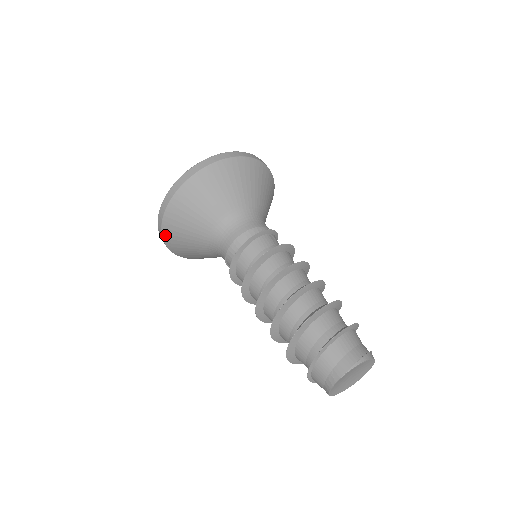
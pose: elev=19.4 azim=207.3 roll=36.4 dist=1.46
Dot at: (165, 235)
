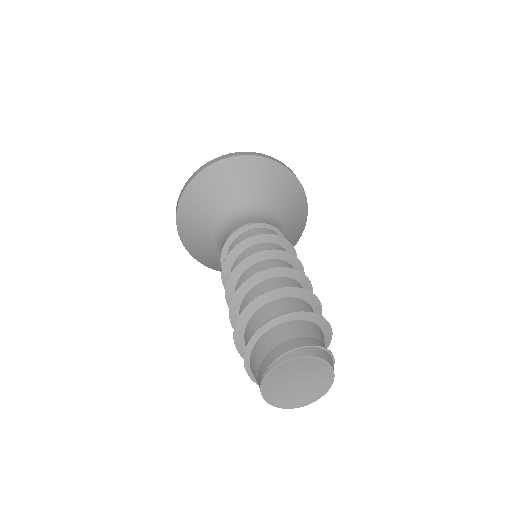
Dot at: (201, 262)
